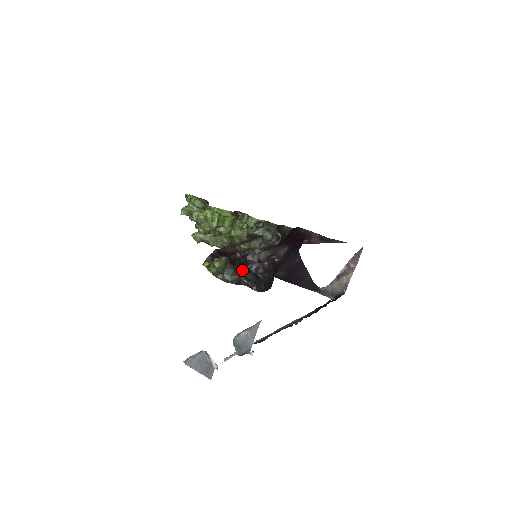
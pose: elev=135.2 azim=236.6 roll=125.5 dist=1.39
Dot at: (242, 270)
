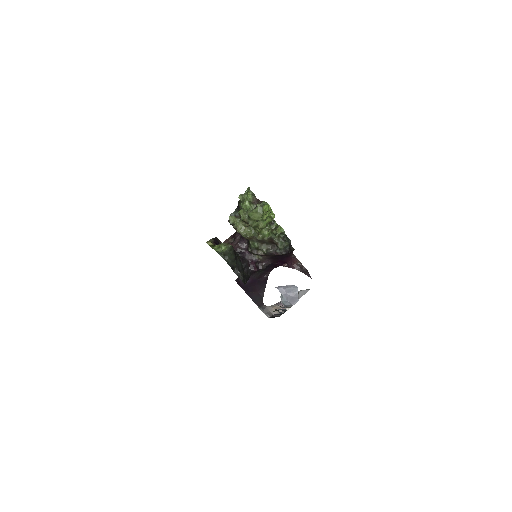
Dot at: (238, 261)
